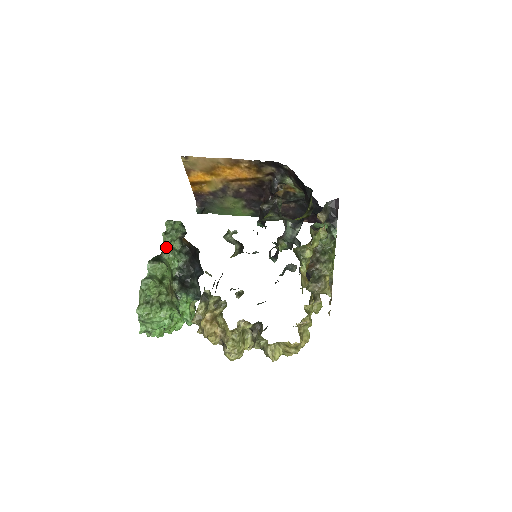
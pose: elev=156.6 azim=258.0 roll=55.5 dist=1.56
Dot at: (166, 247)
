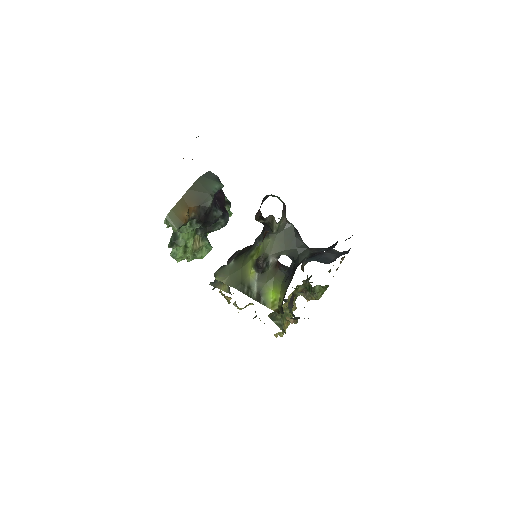
Dot at: occluded
